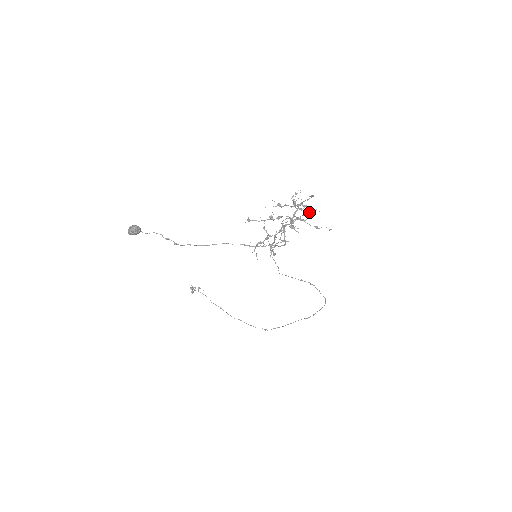
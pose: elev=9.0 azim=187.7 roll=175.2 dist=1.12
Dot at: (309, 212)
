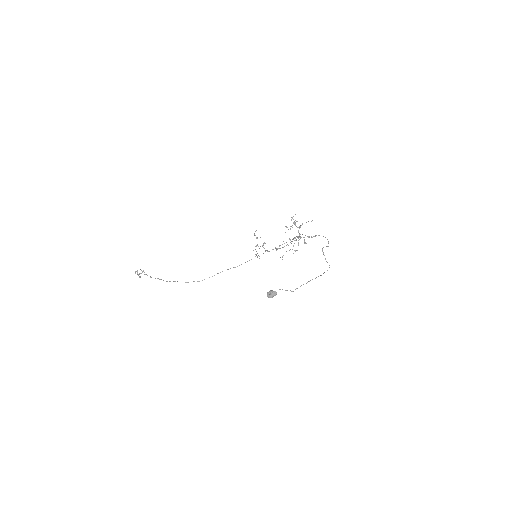
Dot at: (323, 236)
